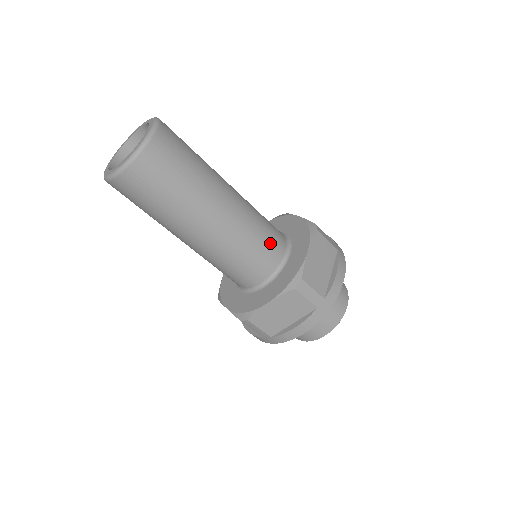
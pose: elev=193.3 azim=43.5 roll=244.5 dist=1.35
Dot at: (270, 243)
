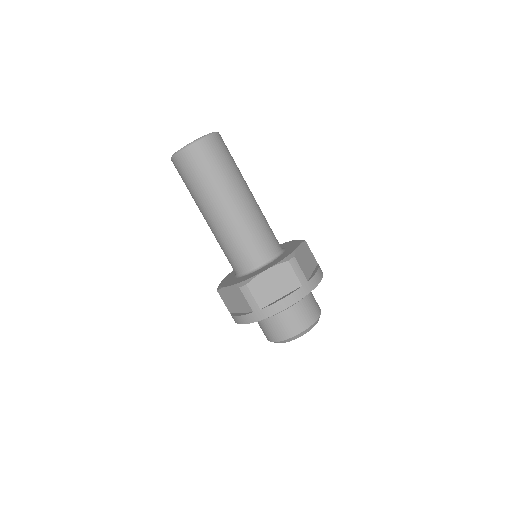
Dot at: (252, 250)
